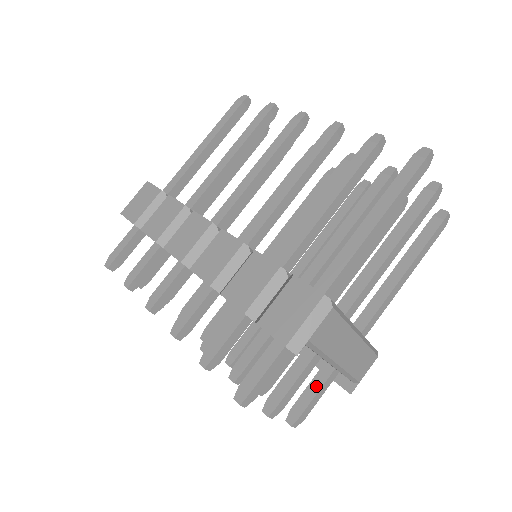
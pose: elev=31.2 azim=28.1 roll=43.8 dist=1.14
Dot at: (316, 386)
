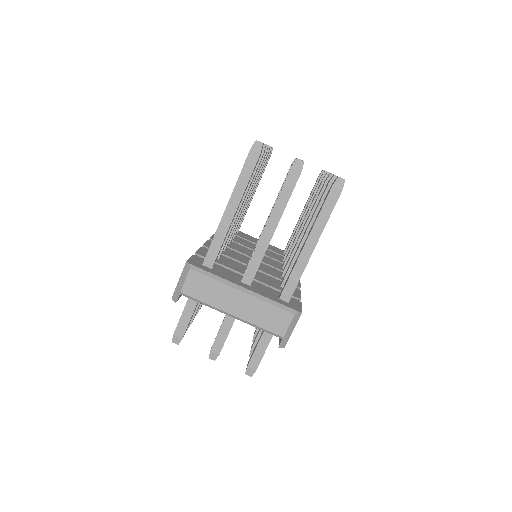
Dot at: (258, 342)
